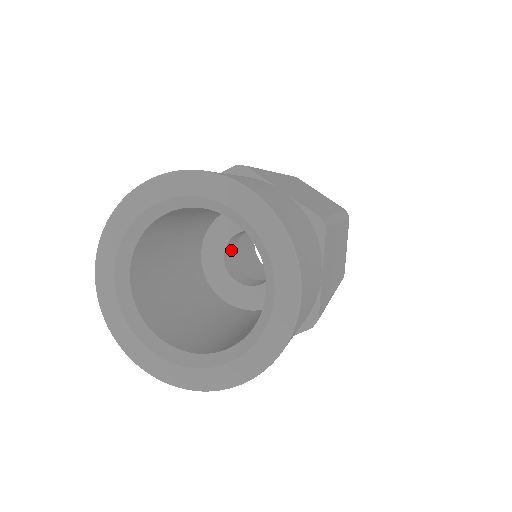
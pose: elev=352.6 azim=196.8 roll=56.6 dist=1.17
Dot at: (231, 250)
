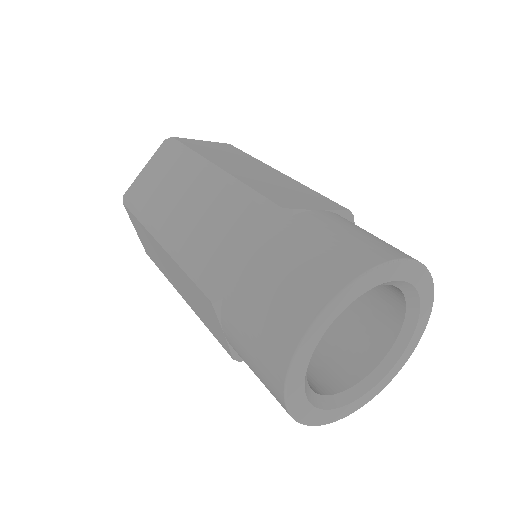
Dot at: occluded
